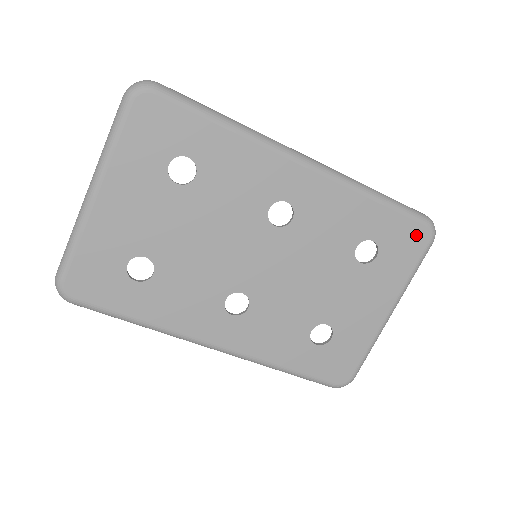
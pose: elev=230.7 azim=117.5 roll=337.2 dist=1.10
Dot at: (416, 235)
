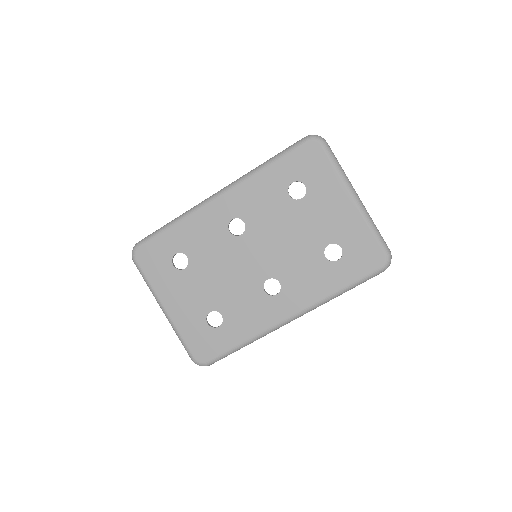
Dot at: (309, 152)
